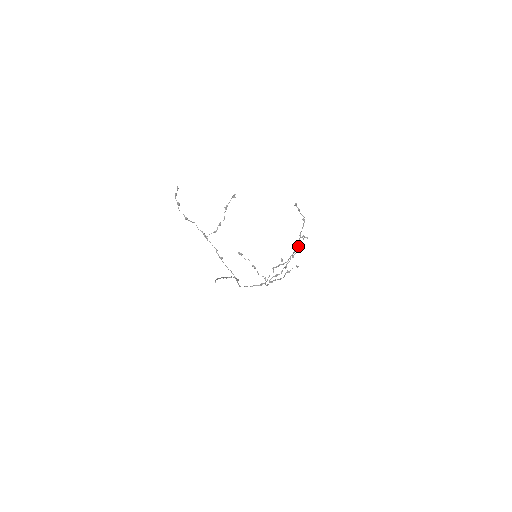
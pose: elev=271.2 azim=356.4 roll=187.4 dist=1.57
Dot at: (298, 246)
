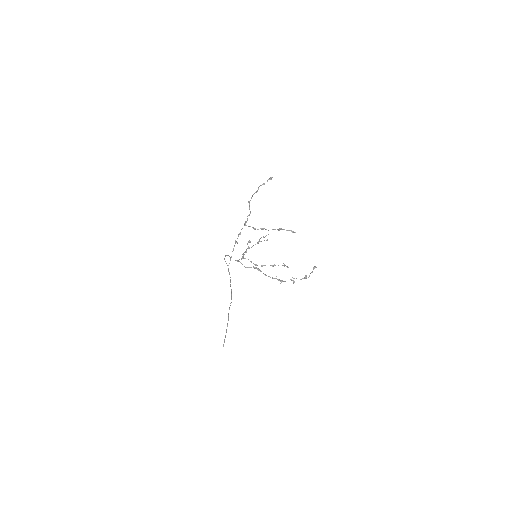
Dot at: occluded
